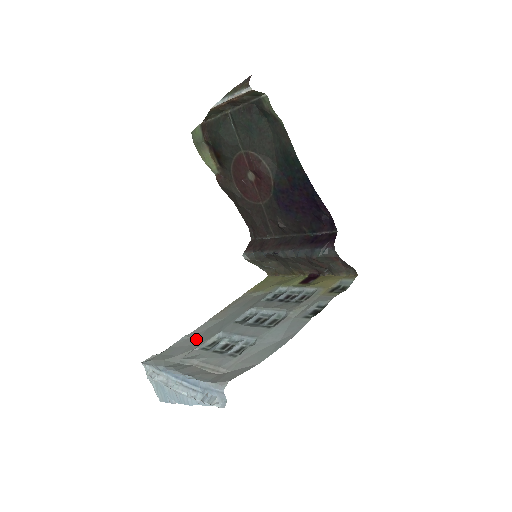
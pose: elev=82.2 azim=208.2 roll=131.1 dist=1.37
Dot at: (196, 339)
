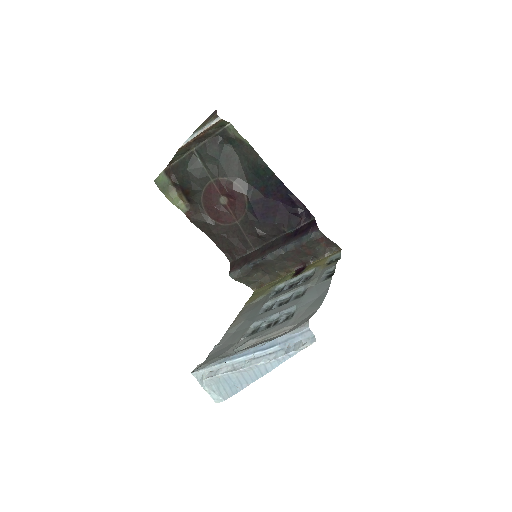
Dot at: (230, 340)
